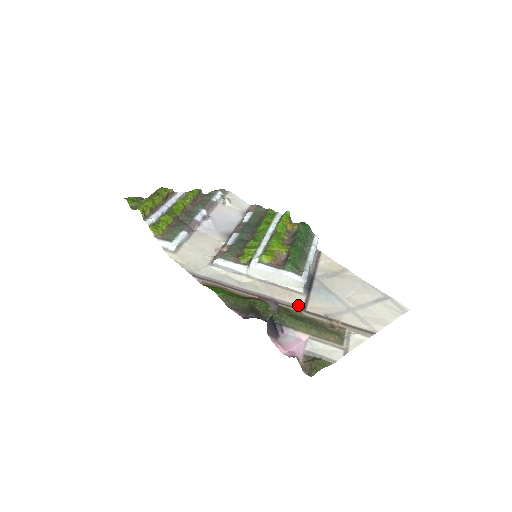
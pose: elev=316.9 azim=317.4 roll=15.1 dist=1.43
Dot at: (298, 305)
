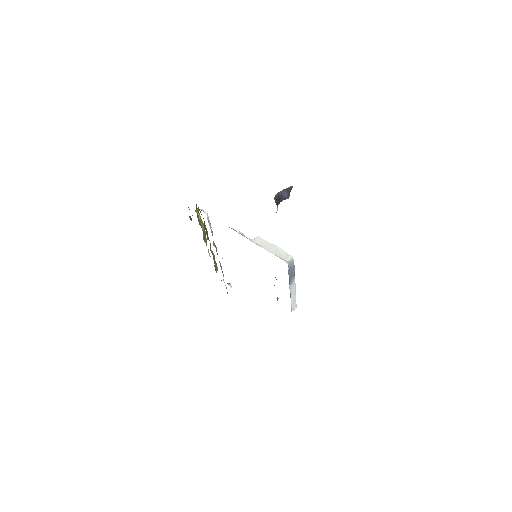
Dot at: occluded
